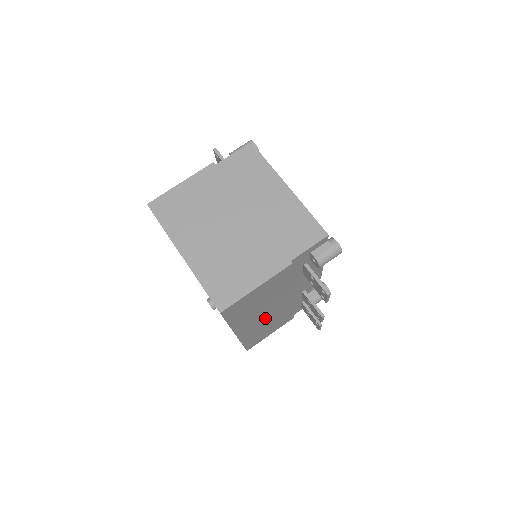
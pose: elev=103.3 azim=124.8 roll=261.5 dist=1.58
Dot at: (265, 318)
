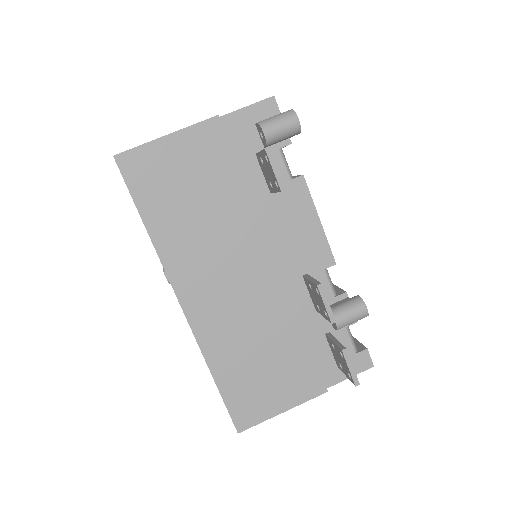
Dot at: (234, 296)
